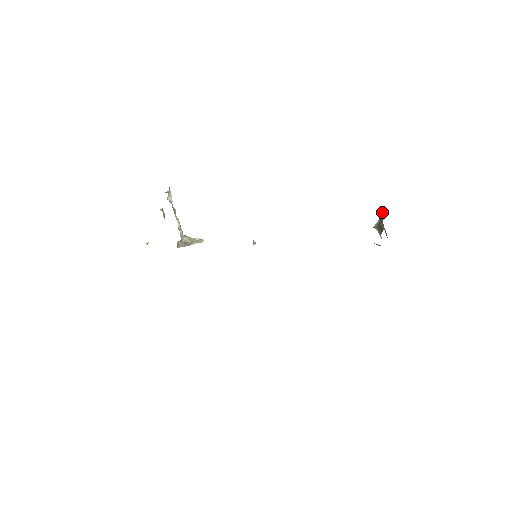
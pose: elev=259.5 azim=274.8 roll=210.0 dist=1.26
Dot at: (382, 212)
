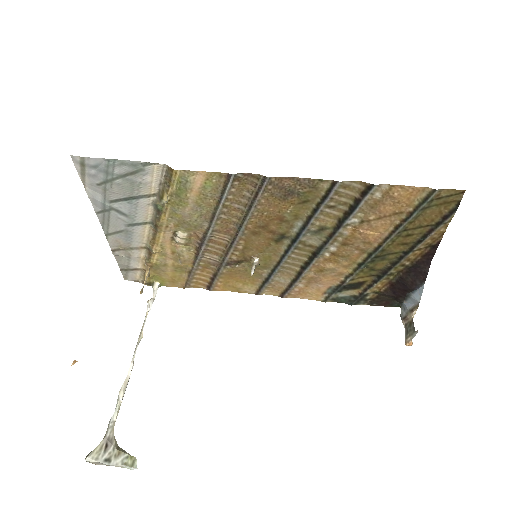
Dot at: occluded
